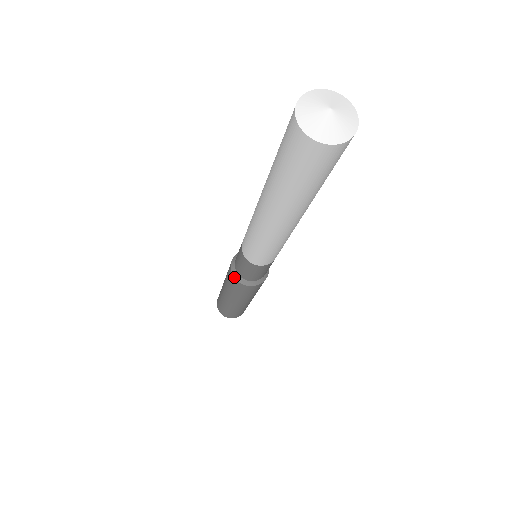
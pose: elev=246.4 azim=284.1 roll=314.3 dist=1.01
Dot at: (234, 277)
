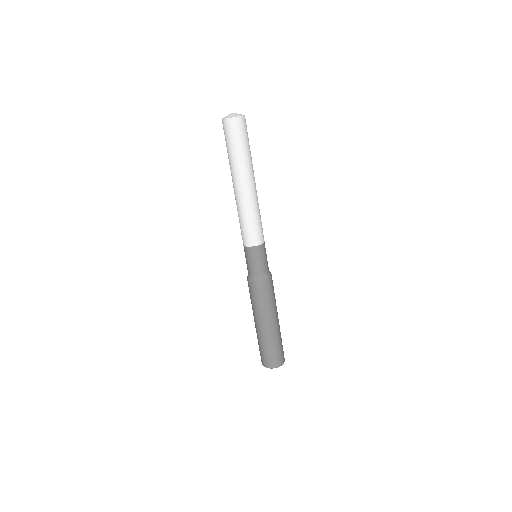
Dot at: (250, 280)
